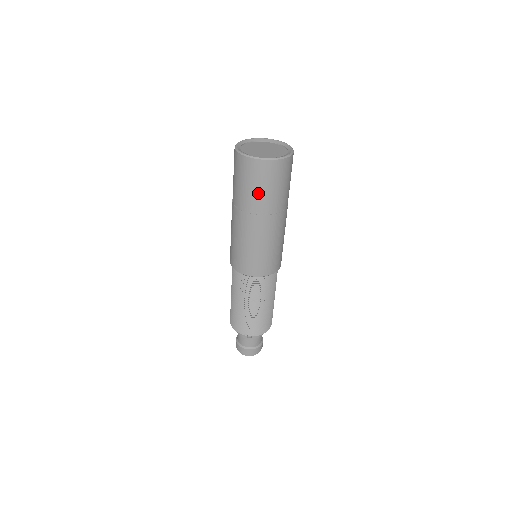
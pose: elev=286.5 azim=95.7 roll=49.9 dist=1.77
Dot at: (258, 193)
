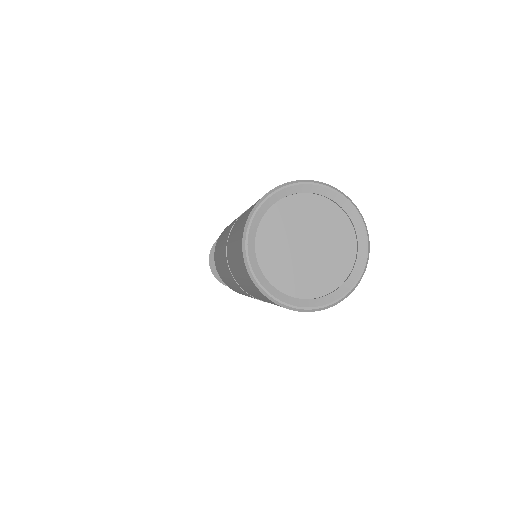
Dot at: (249, 290)
